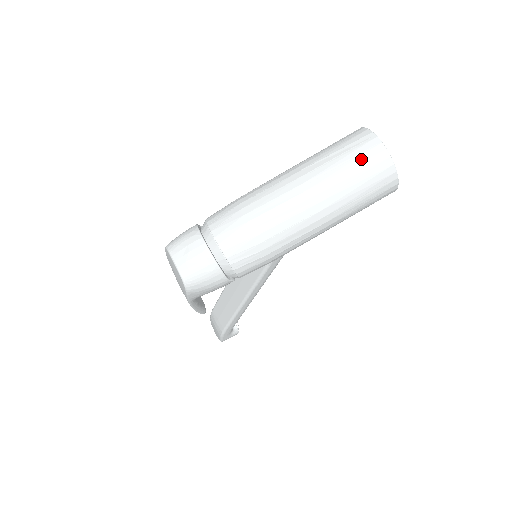
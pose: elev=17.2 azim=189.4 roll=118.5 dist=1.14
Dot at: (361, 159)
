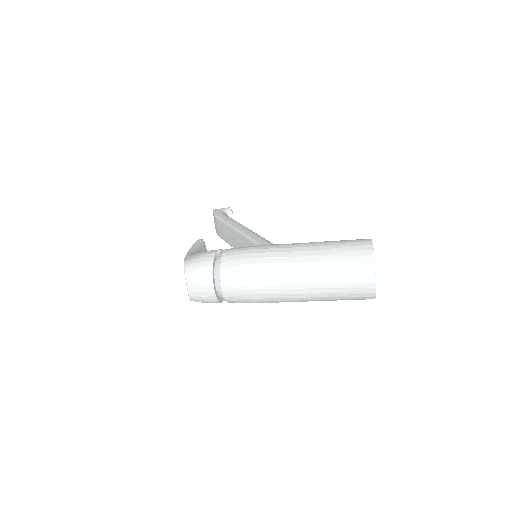
Dot at: (353, 286)
